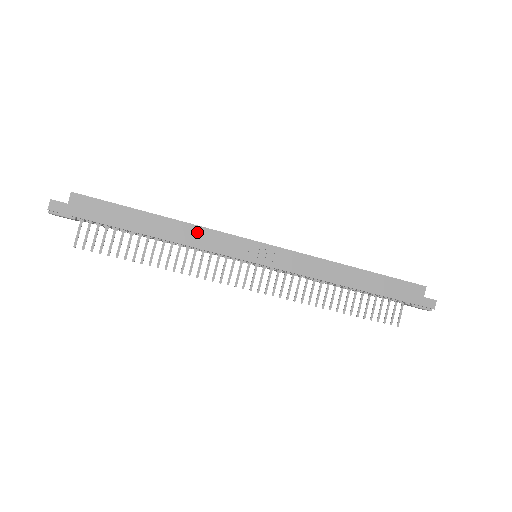
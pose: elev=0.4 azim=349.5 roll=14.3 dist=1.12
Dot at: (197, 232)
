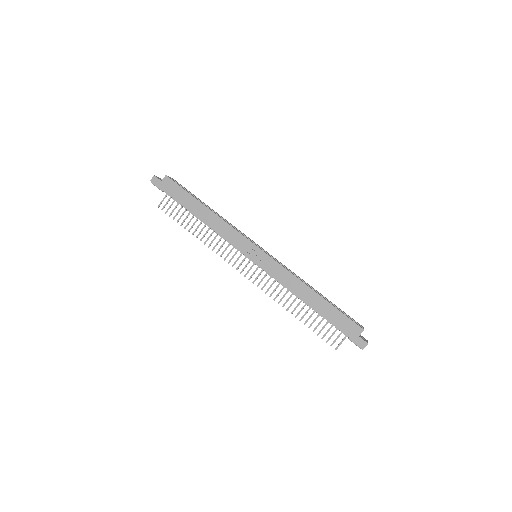
Dot at: (223, 225)
